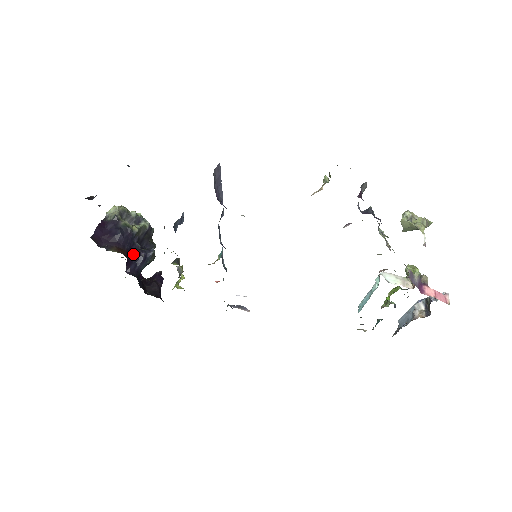
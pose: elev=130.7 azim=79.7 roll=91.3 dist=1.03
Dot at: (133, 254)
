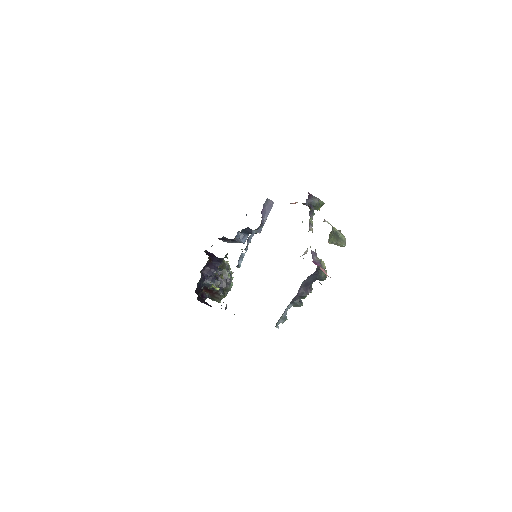
Dot at: (212, 270)
